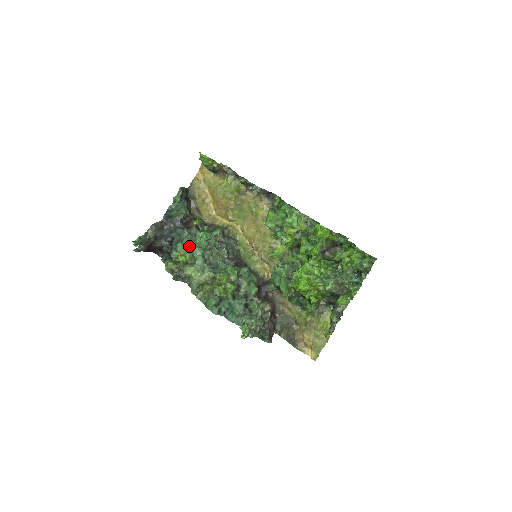
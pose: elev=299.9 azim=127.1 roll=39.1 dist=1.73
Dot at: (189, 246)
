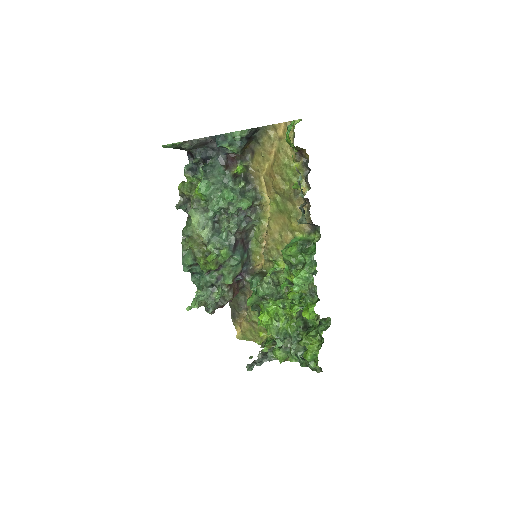
Dot at: (212, 191)
